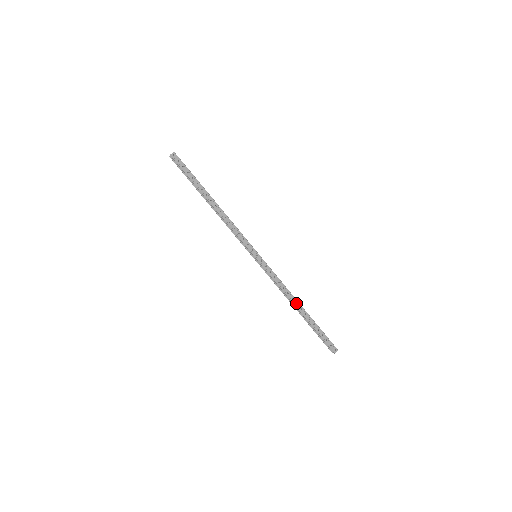
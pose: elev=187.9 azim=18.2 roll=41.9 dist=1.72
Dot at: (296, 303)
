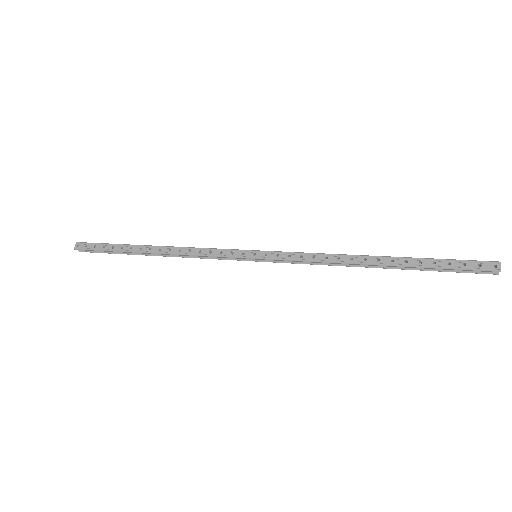
Dot at: (365, 260)
